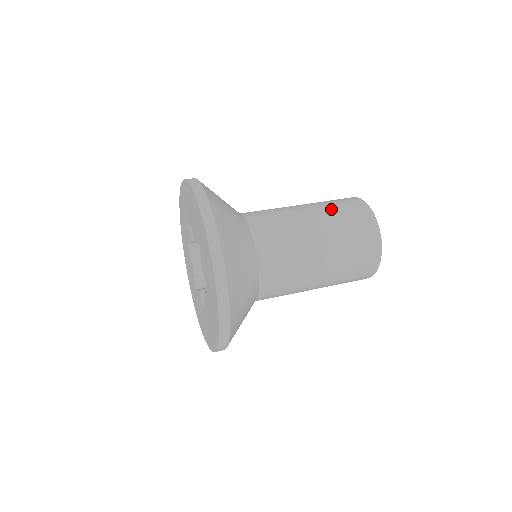
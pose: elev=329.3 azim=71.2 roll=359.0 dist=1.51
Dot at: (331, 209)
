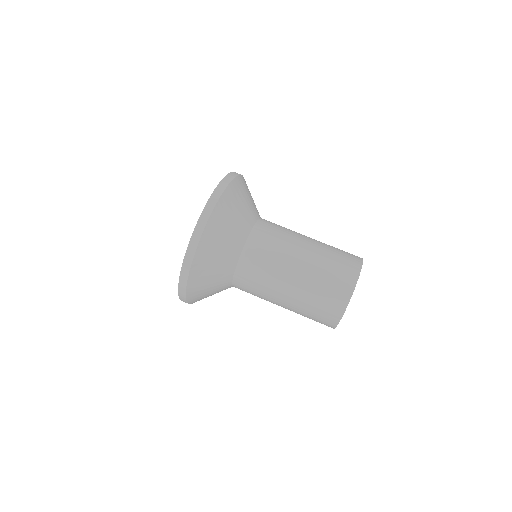
Dot at: (308, 300)
